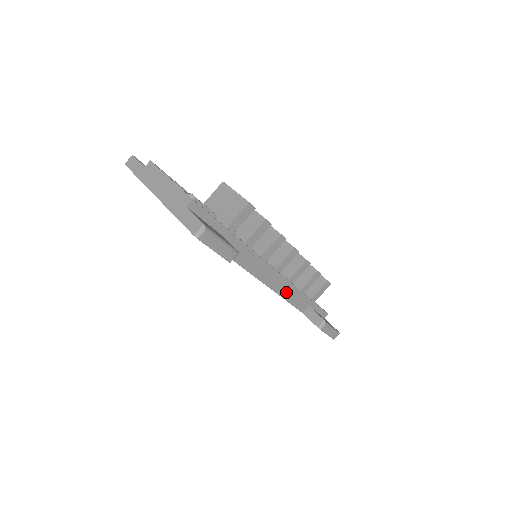
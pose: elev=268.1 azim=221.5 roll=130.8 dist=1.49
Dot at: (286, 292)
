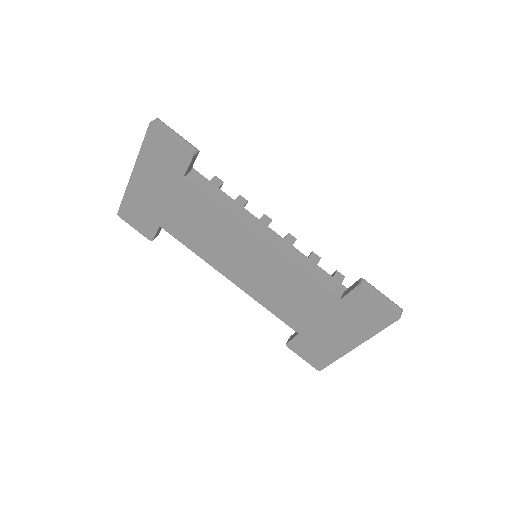
Dot at: (297, 260)
